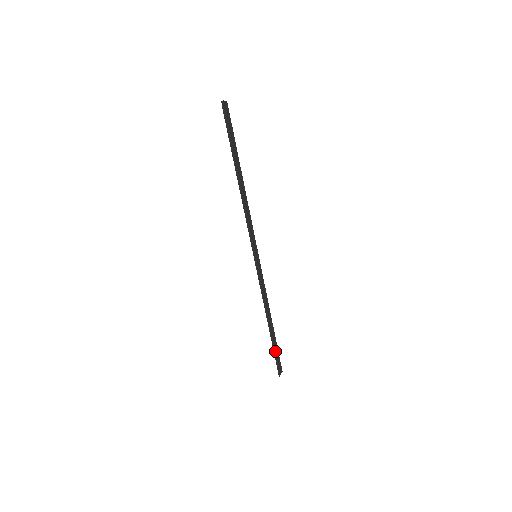
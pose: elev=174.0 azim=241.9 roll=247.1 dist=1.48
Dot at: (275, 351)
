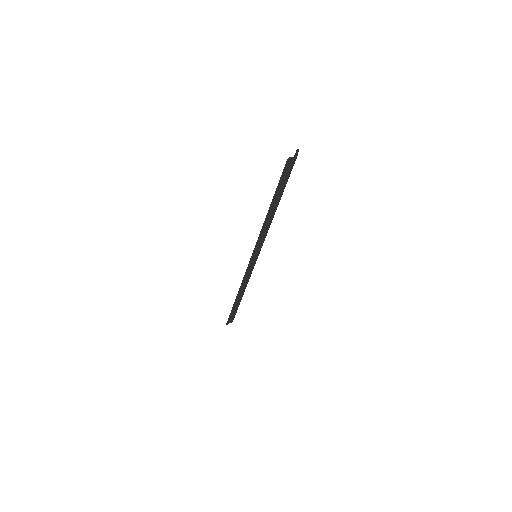
Dot at: (233, 311)
